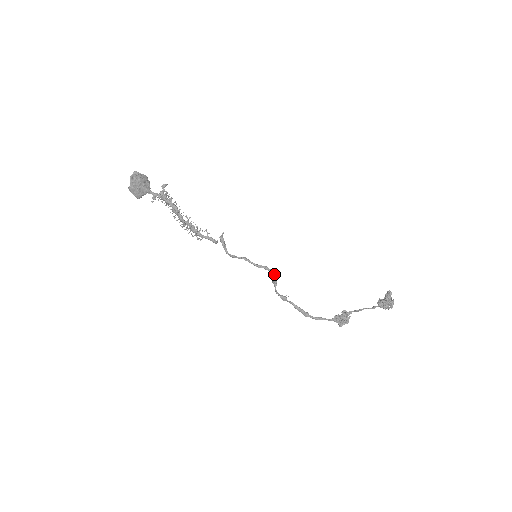
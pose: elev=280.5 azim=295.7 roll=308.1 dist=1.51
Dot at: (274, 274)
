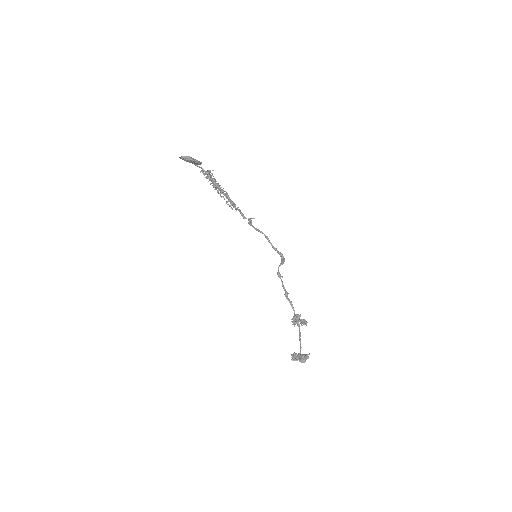
Dot at: (283, 260)
